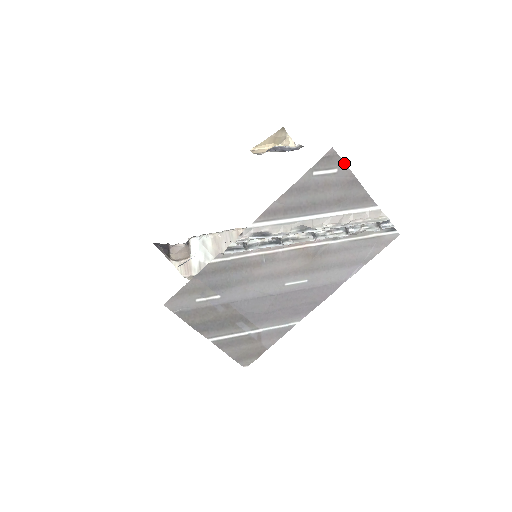
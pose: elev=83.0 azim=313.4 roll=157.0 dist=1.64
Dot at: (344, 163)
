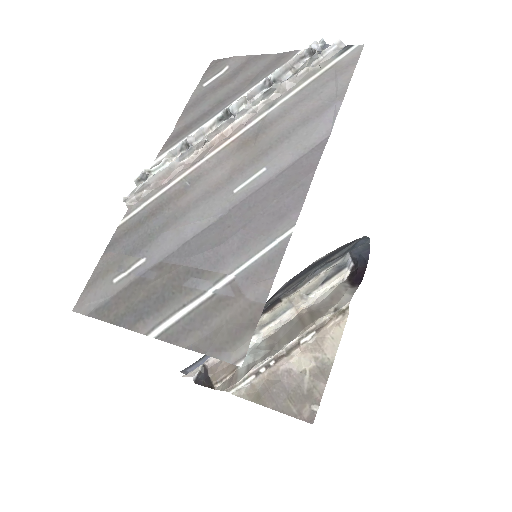
Dot at: (231, 58)
